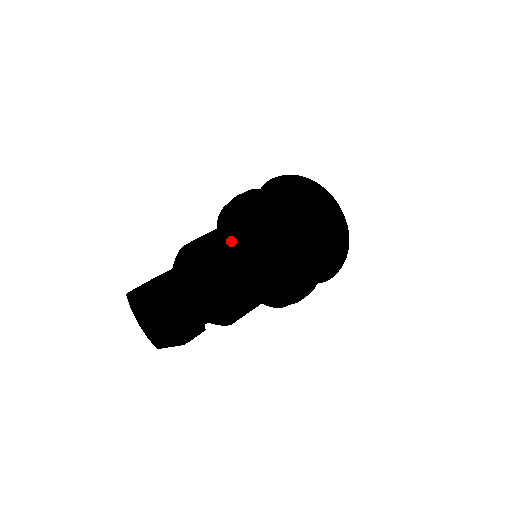
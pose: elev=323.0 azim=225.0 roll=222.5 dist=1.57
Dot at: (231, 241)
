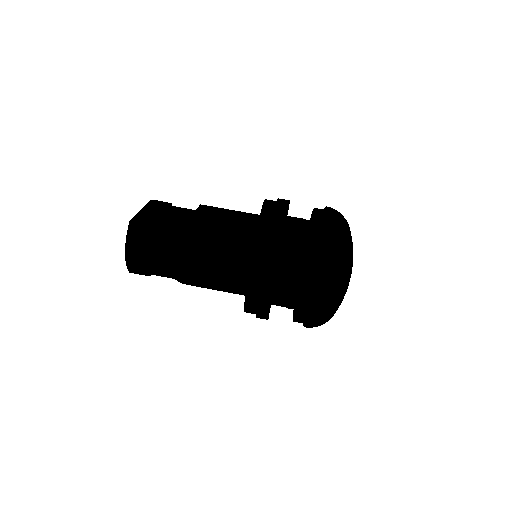
Dot at: (214, 241)
